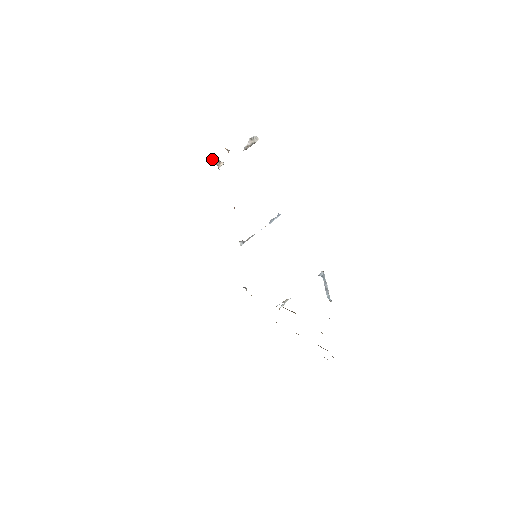
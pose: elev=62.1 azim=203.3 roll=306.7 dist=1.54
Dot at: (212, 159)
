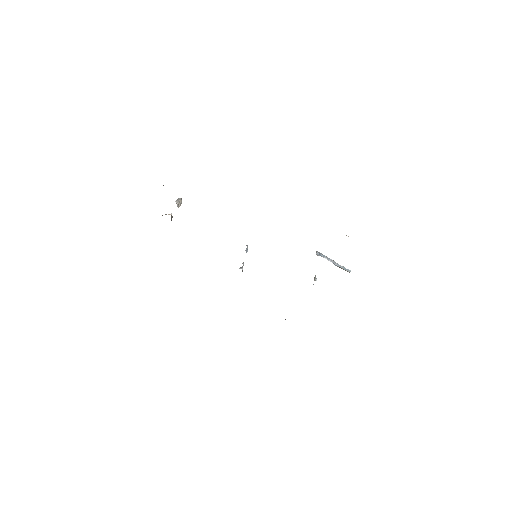
Dot at: occluded
